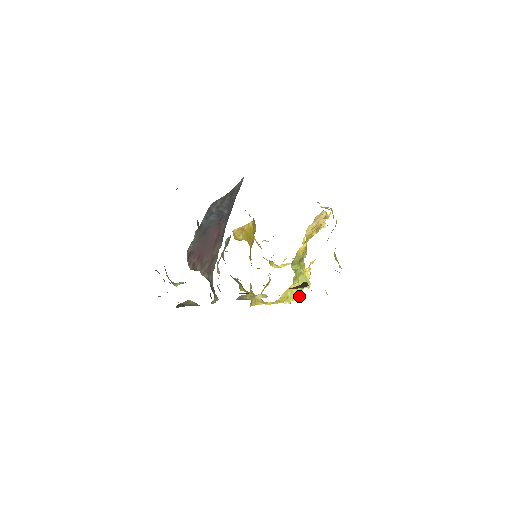
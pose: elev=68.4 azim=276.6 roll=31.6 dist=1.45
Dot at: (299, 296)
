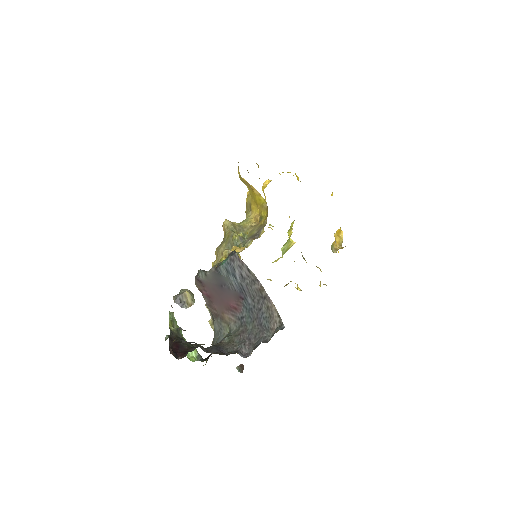
Dot at: (276, 260)
